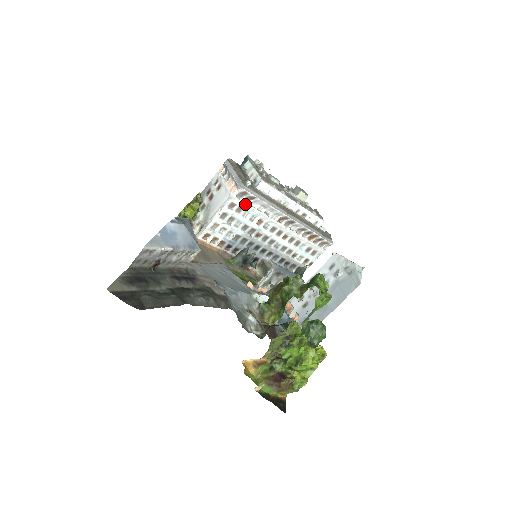
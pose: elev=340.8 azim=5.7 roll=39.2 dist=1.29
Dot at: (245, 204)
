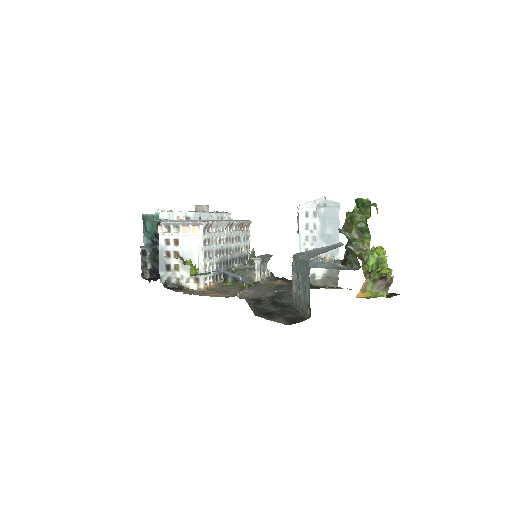
Dot at: (210, 234)
